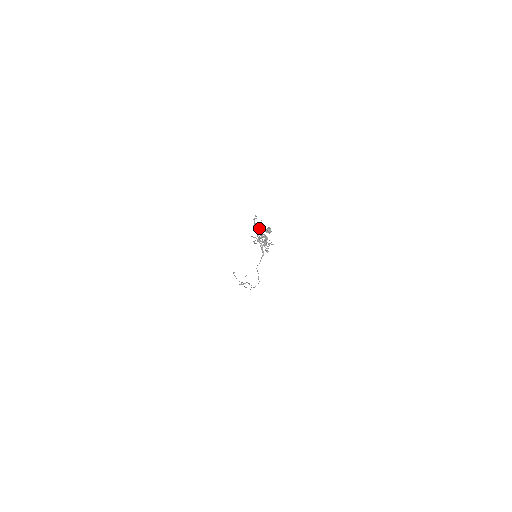
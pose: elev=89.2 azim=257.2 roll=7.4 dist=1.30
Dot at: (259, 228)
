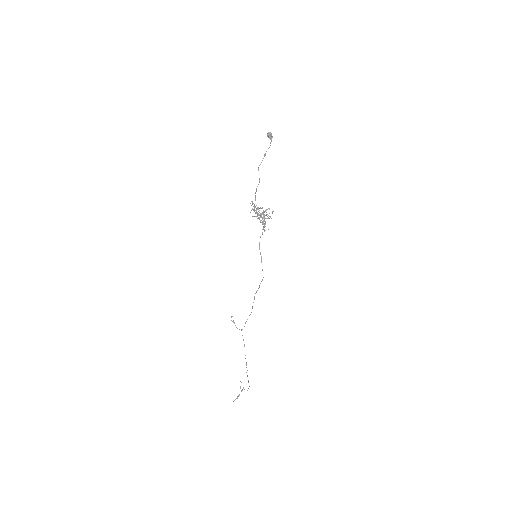
Dot at: occluded
